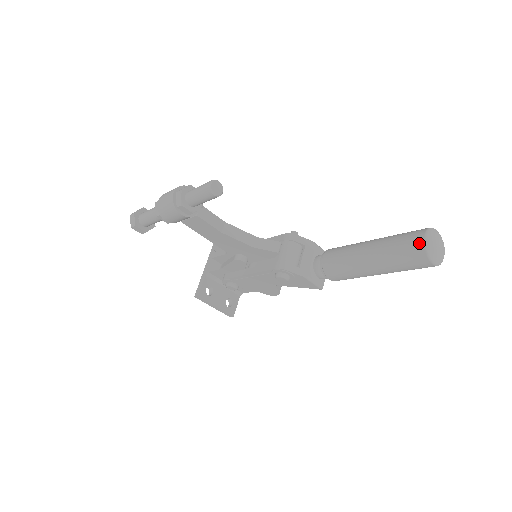
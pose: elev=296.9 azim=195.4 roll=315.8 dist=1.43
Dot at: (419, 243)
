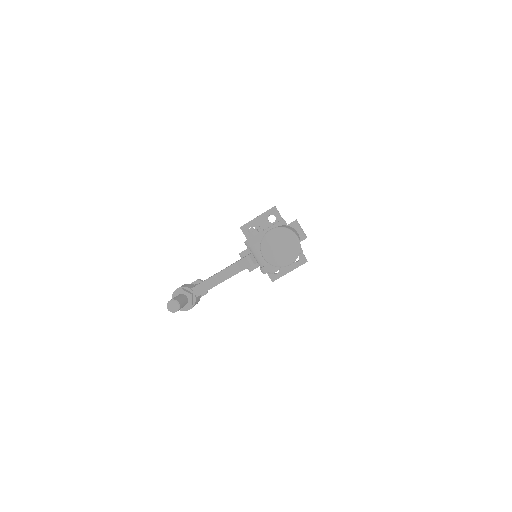
Dot at: (267, 262)
